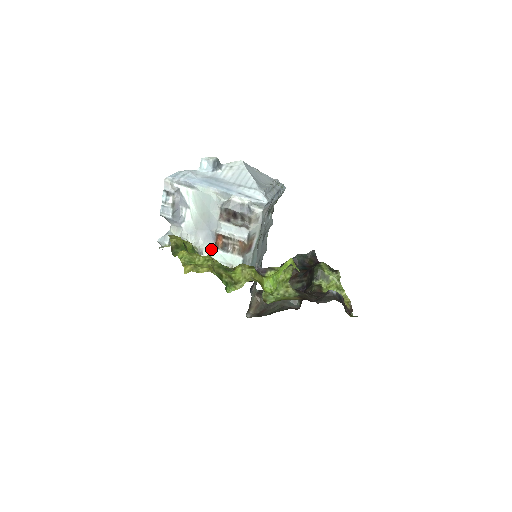
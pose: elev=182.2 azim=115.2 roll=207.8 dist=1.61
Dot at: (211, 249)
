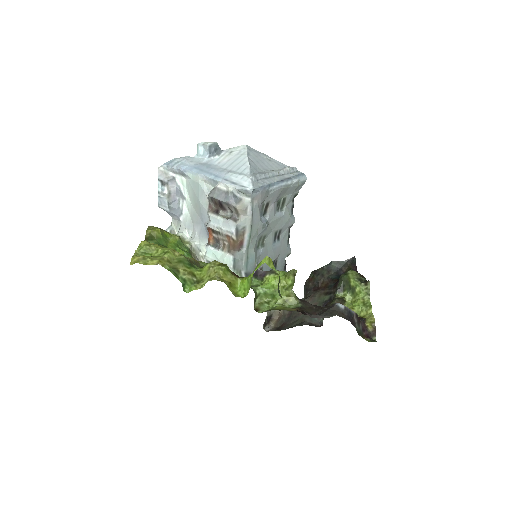
Dot at: (206, 245)
